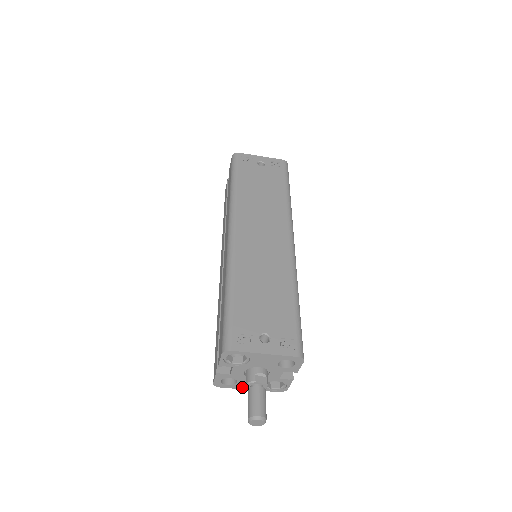
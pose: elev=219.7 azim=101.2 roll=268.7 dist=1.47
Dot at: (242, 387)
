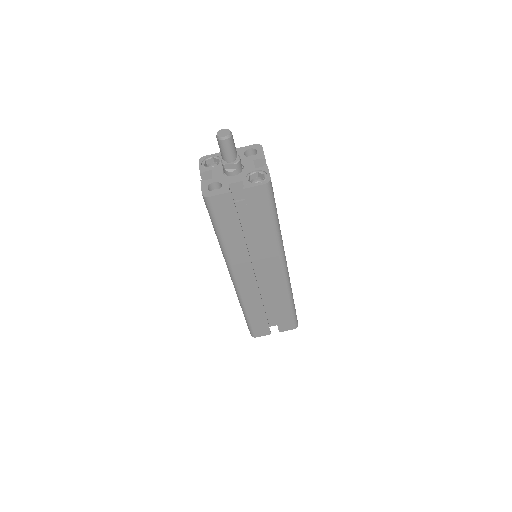
Dot at: (229, 190)
